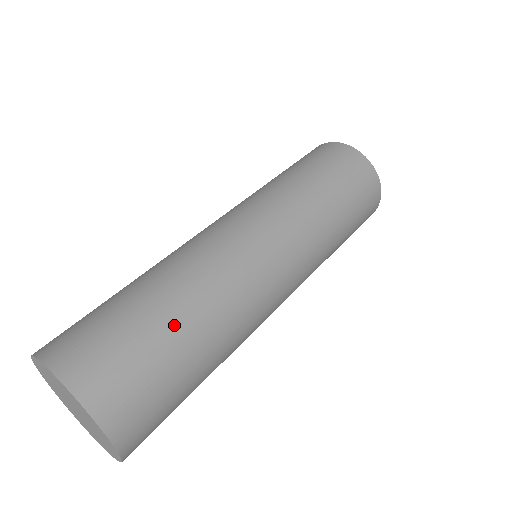
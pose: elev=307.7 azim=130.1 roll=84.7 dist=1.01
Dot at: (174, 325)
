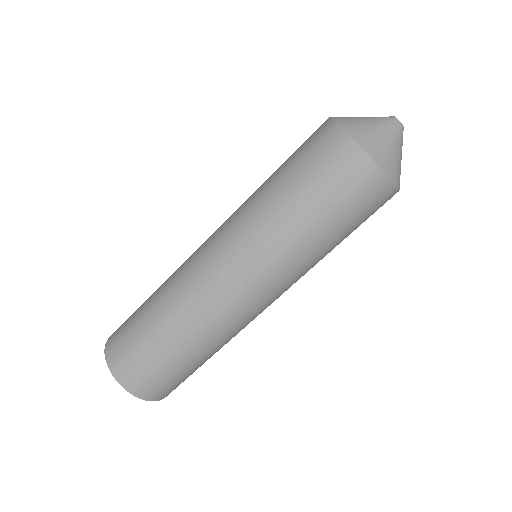
Dot at: (153, 326)
